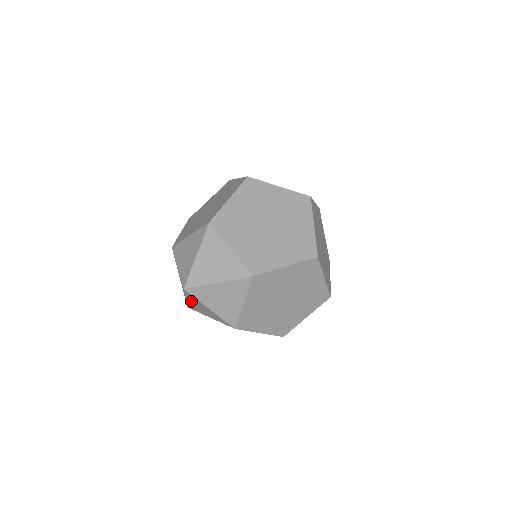
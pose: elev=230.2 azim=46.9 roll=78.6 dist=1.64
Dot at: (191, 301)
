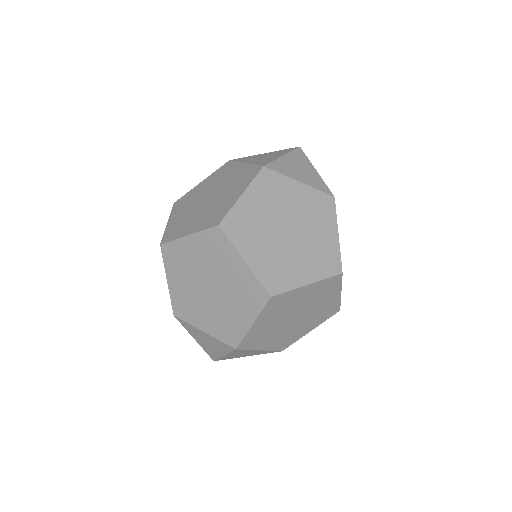
Dot at: occluded
